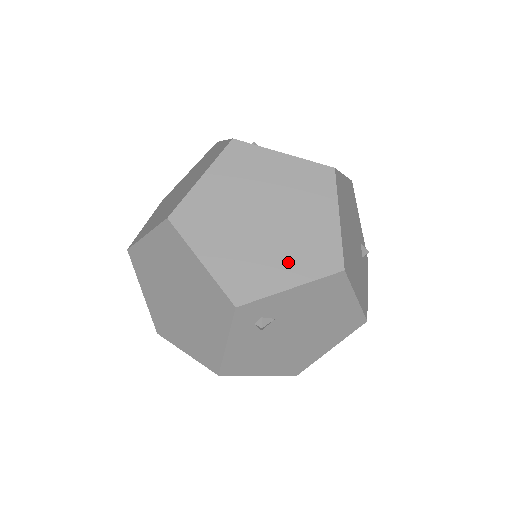
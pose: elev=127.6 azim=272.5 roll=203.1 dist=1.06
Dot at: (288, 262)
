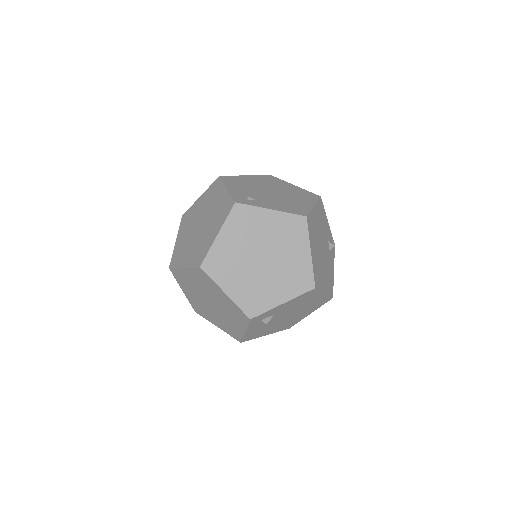
Dot at: (280, 287)
